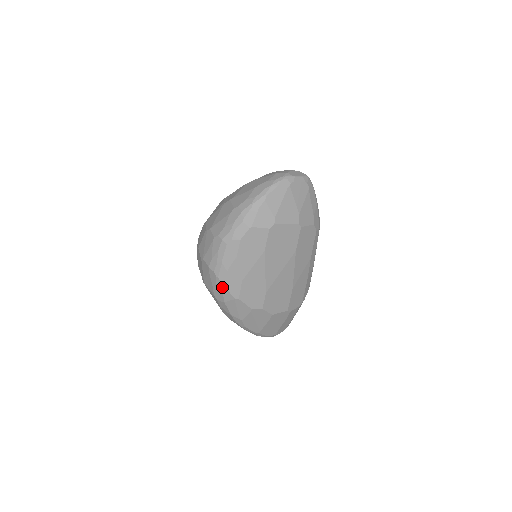
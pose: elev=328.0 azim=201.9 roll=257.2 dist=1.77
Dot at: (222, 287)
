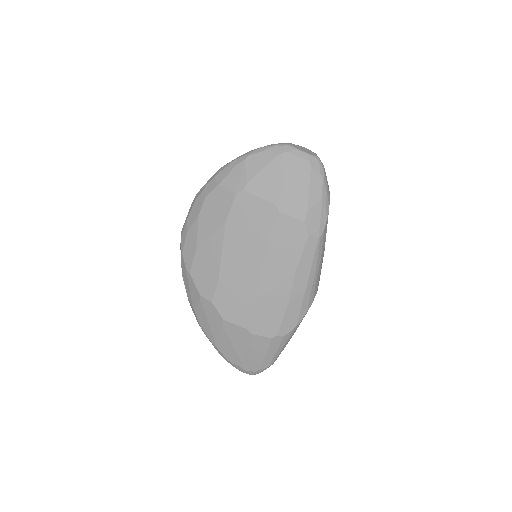
Dot at: (181, 252)
